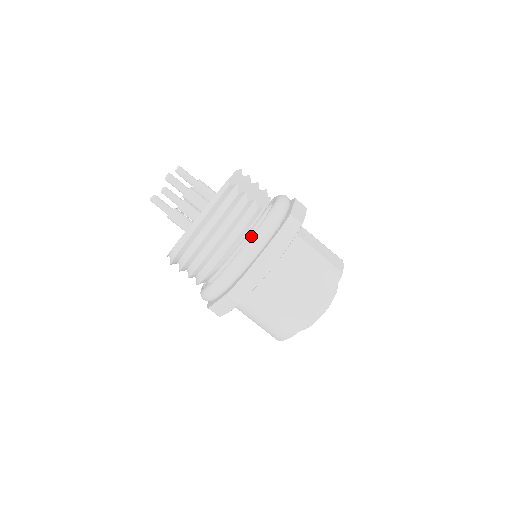
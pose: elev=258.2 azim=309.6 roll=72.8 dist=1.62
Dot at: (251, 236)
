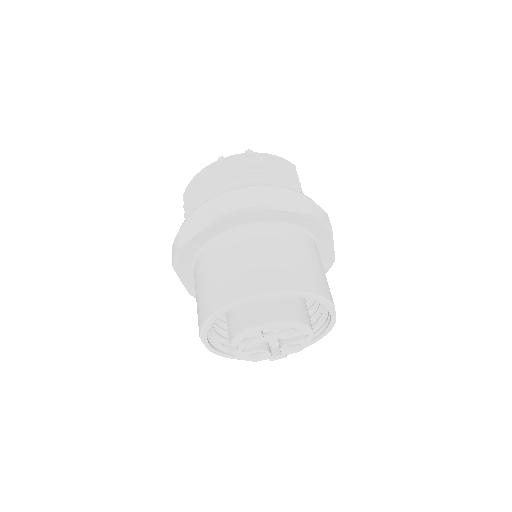
Dot at: occluded
